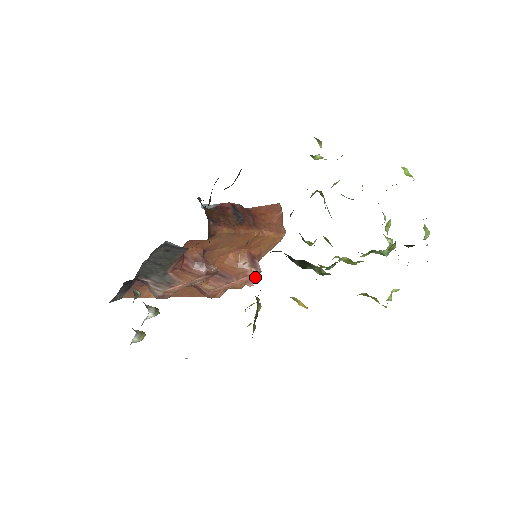
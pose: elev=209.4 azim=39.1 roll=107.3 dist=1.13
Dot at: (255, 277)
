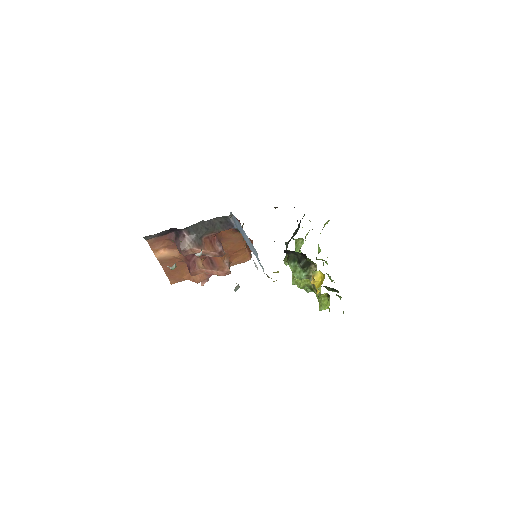
Dot at: occluded
